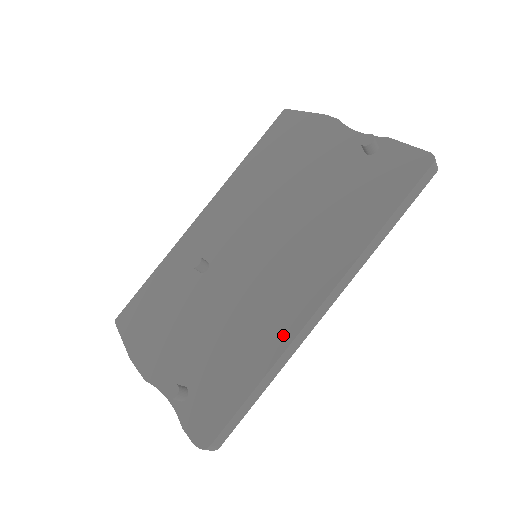
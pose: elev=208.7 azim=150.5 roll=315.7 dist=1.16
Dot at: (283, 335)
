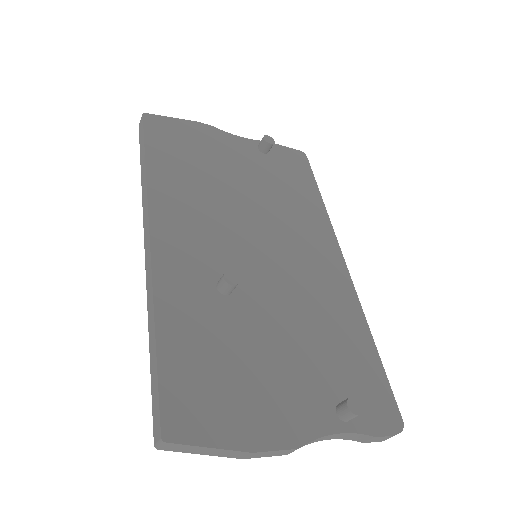
Dot at: (350, 298)
